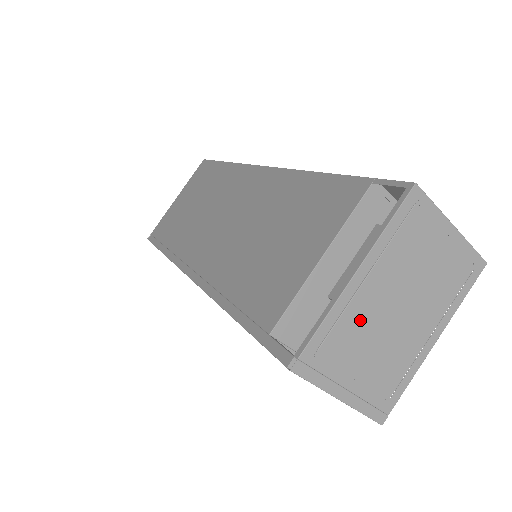
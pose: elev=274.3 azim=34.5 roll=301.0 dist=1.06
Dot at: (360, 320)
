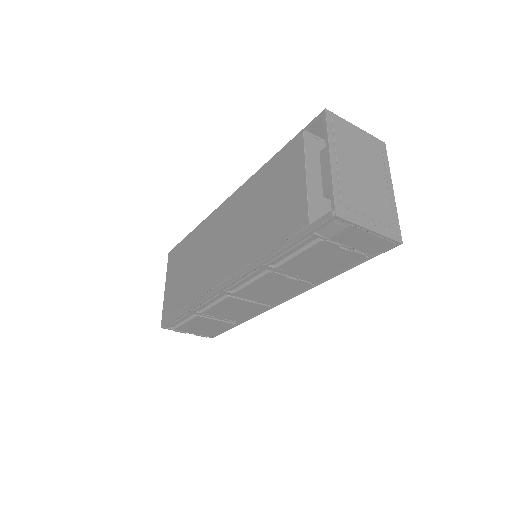
Dot at: (349, 182)
